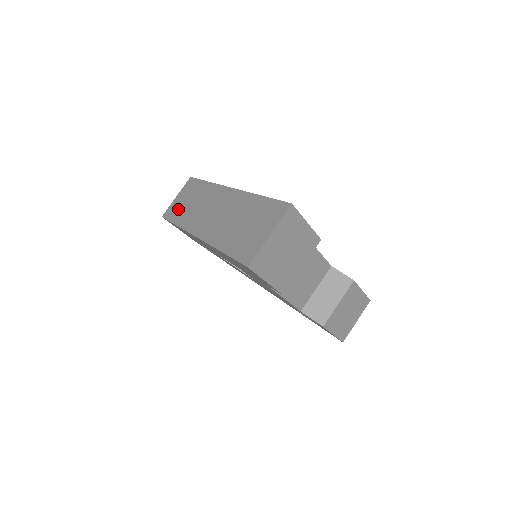
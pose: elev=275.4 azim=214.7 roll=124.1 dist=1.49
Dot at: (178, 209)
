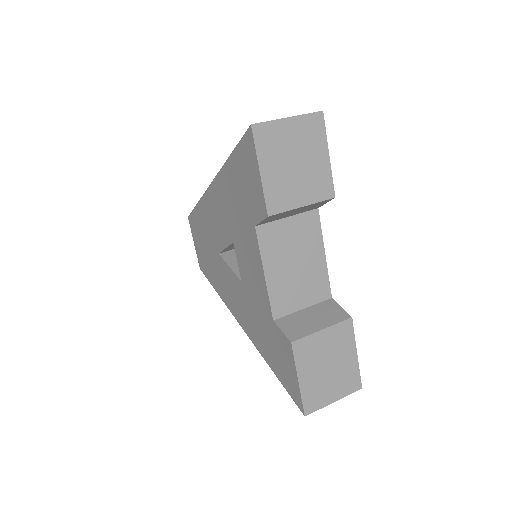
Dot at: occluded
